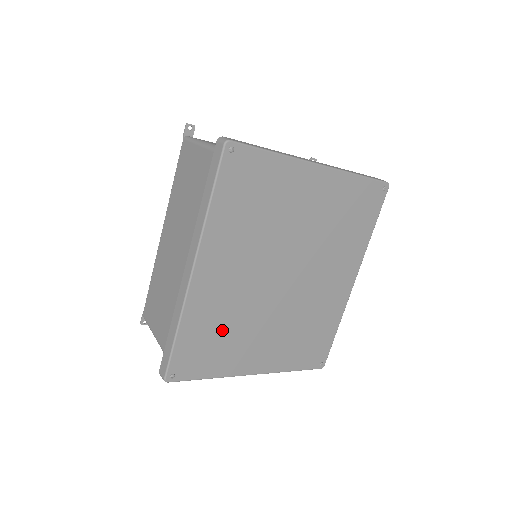
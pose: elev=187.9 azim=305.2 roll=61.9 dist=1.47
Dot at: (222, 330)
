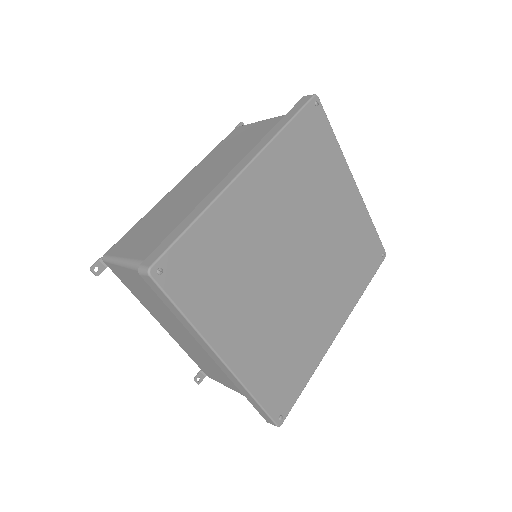
Dot at: (229, 264)
